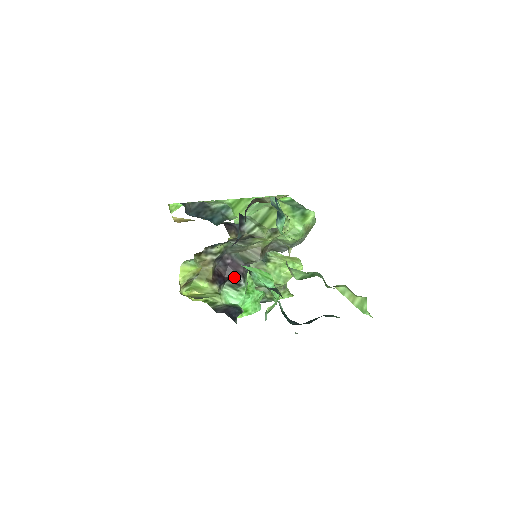
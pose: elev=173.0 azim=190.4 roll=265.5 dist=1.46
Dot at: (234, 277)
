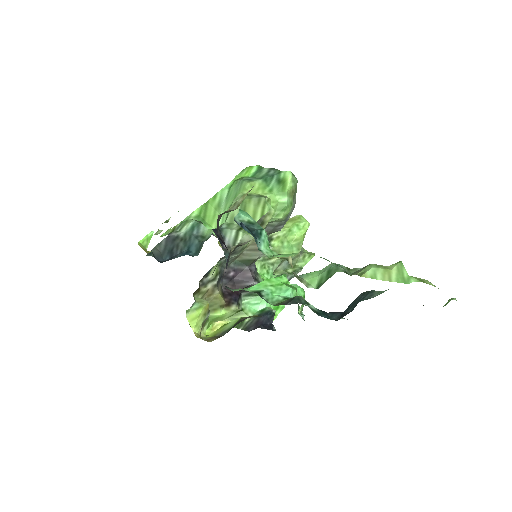
Dot at: (246, 286)
